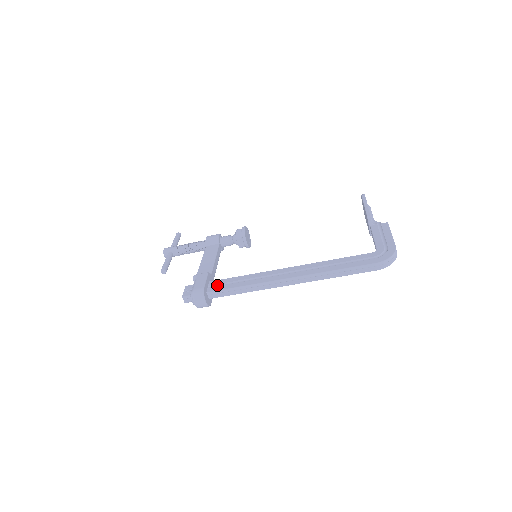
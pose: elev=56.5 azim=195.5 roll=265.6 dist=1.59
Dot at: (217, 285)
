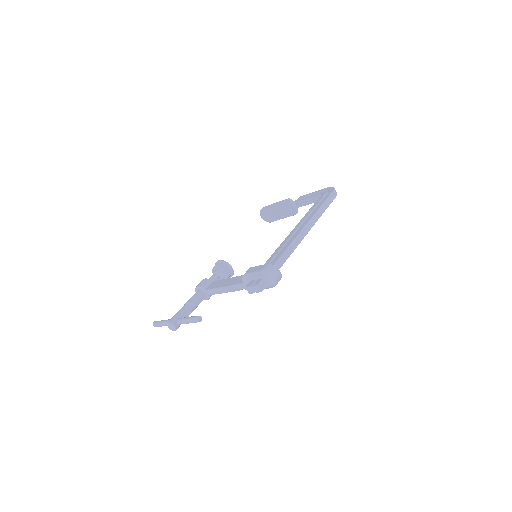
Dot at: occluded
